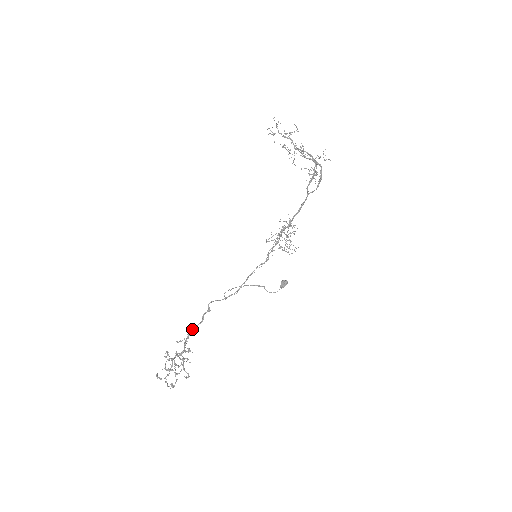
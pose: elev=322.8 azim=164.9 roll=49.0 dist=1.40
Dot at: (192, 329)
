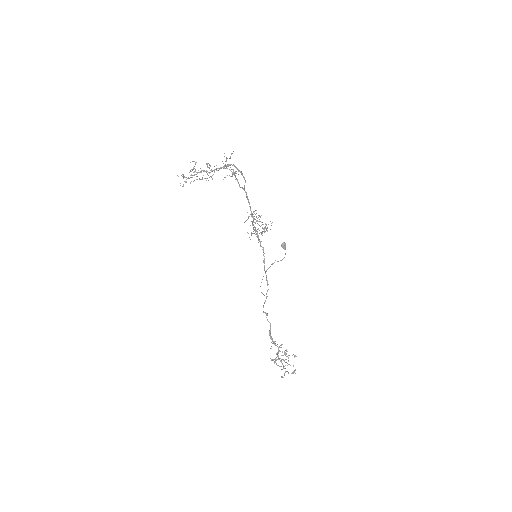
Dot at: (269, 333)
